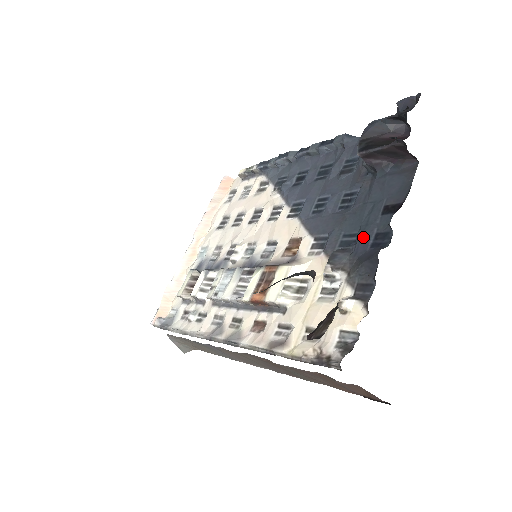
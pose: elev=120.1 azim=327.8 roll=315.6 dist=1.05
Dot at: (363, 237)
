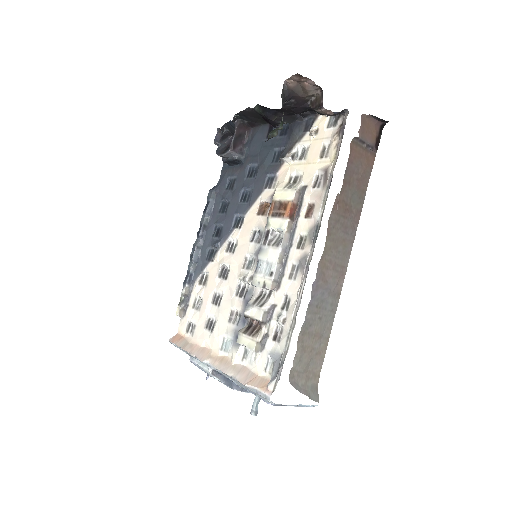
Dot at: (278, 143)
